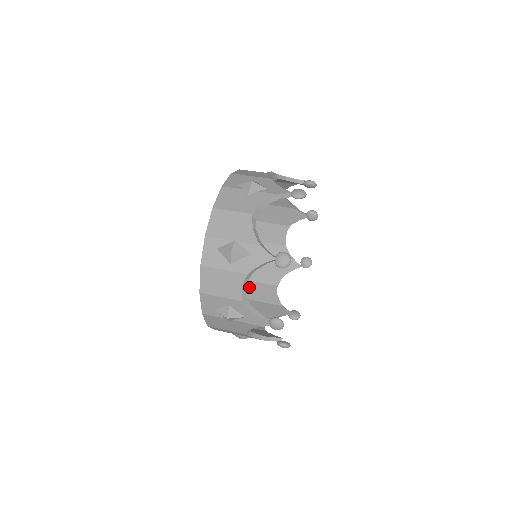
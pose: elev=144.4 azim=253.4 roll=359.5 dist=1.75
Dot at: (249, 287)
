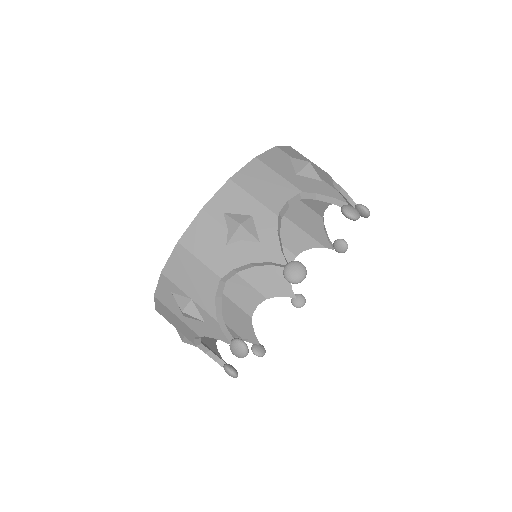
Dot at: occluded
